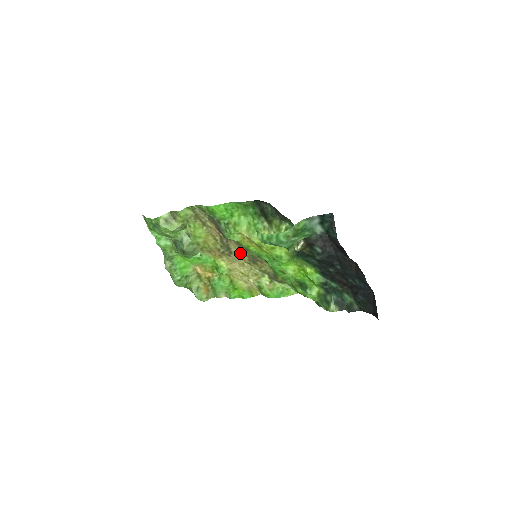
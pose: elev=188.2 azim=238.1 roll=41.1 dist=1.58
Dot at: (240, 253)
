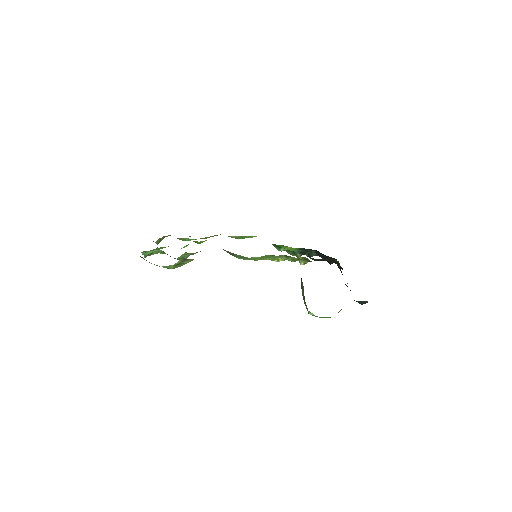
Dot at: occluded
